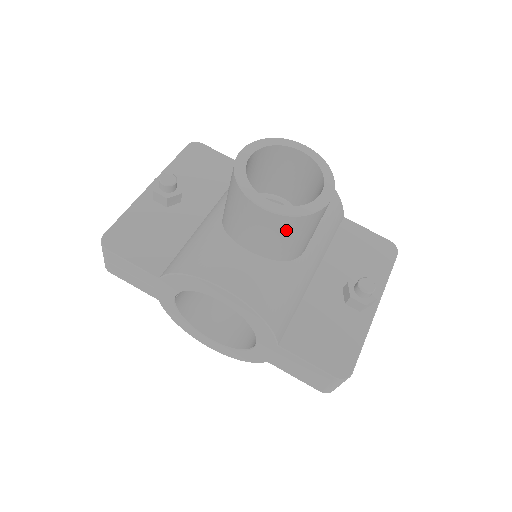
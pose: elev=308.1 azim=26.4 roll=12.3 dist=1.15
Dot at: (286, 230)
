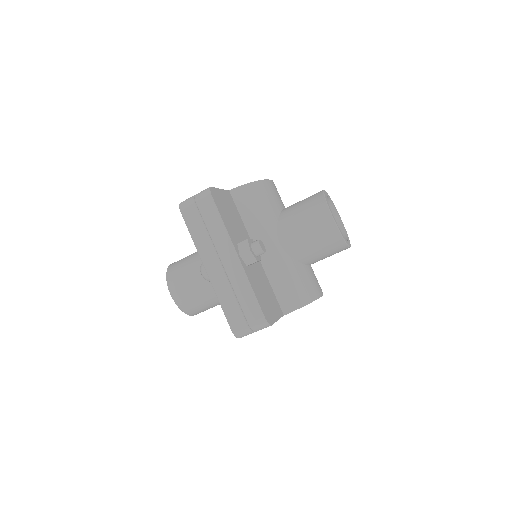
Dot at: occluded
